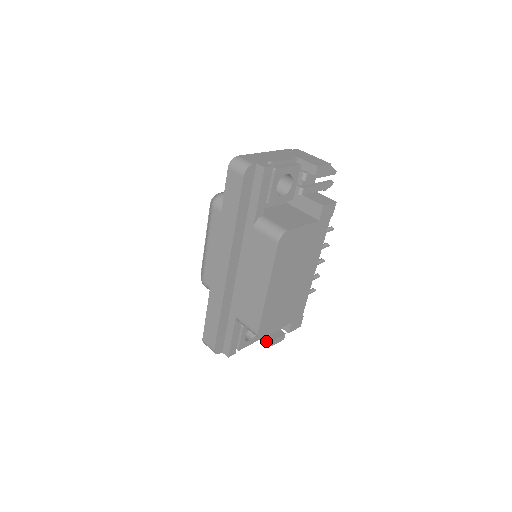
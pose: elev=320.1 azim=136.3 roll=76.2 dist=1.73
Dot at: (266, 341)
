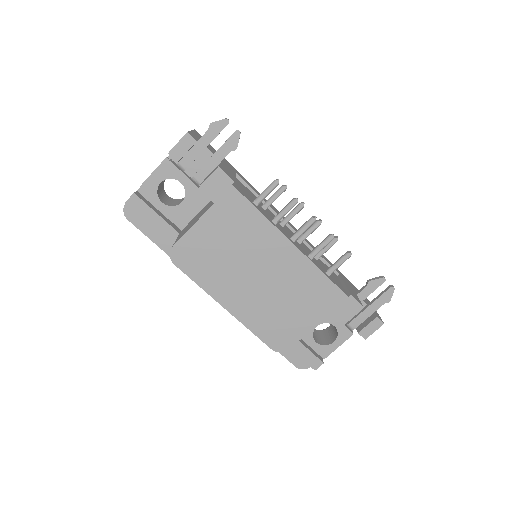
Dot at: occluded
